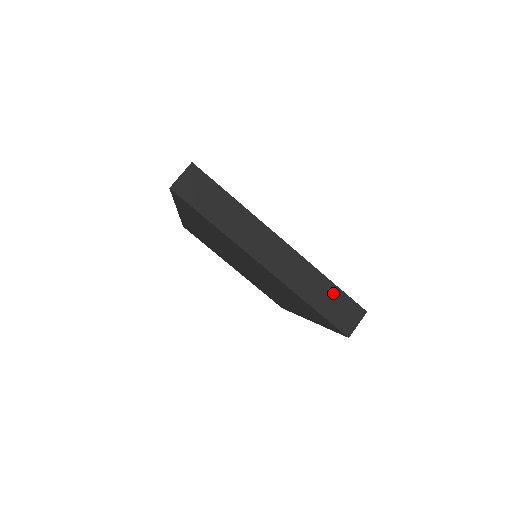
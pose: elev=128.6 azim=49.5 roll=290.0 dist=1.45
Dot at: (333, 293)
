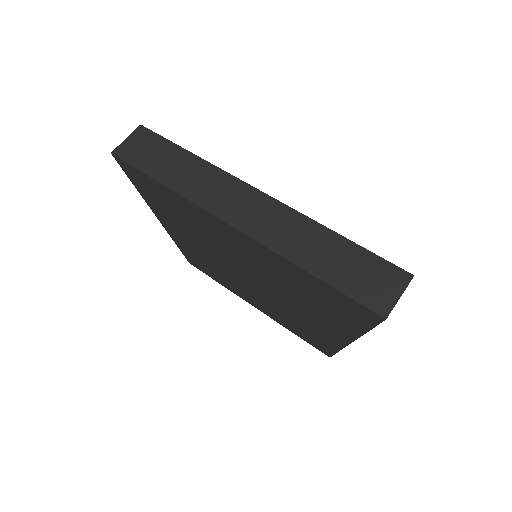
Dot at: (346, 252)
